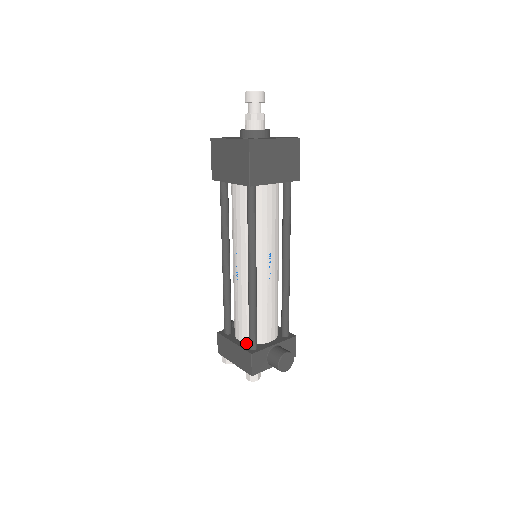
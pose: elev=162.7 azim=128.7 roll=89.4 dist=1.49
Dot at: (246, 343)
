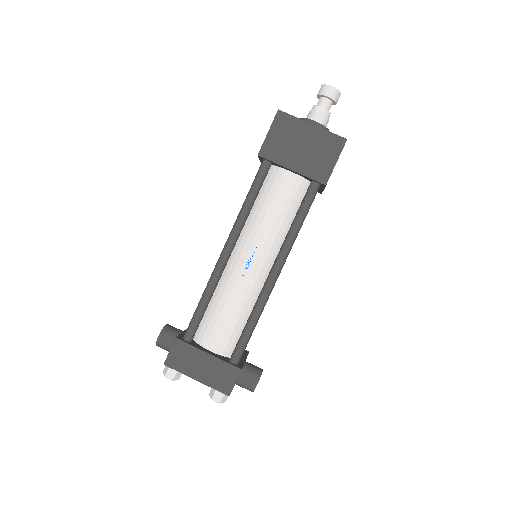
Dot at: (221, 355)
